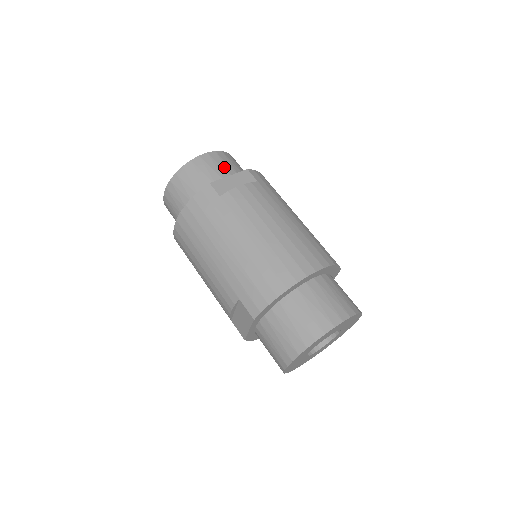
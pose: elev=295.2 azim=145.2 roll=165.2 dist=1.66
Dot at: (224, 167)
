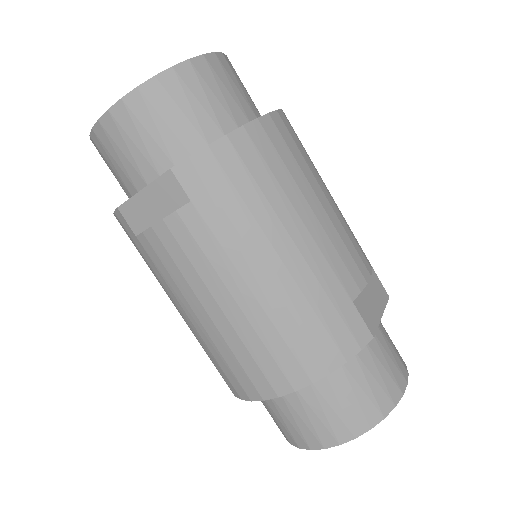
Dot at: (141, 147)
